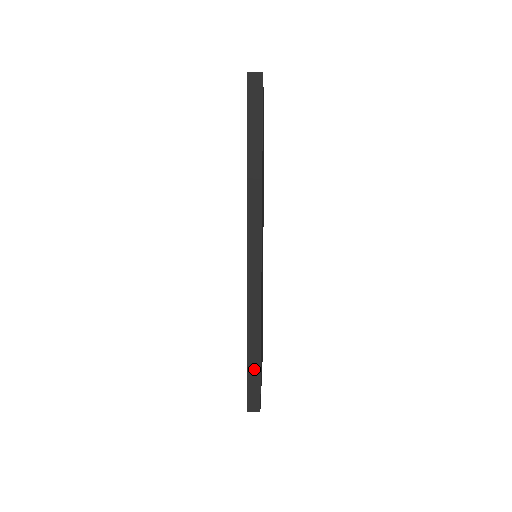
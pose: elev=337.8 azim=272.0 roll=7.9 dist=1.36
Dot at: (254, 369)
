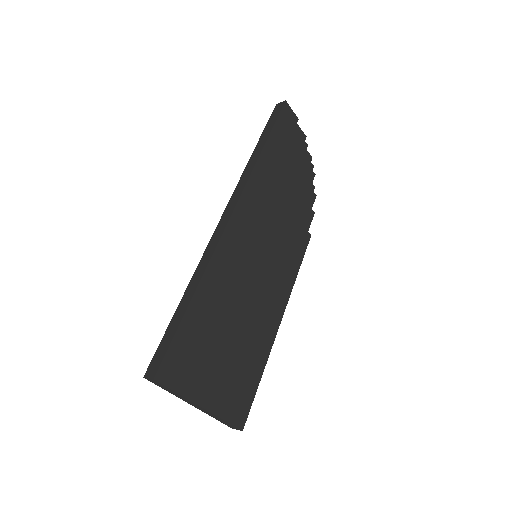
Dot at: (176, 322)
